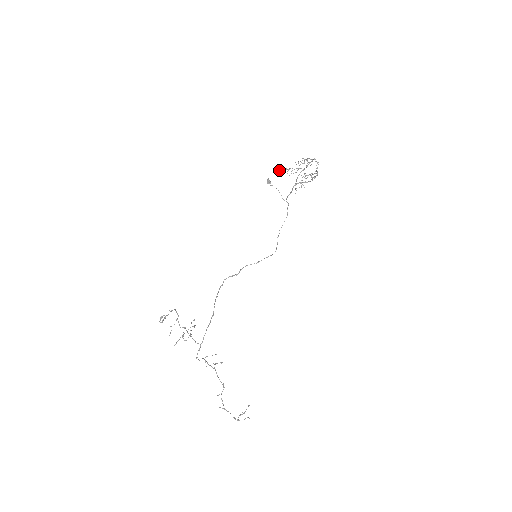
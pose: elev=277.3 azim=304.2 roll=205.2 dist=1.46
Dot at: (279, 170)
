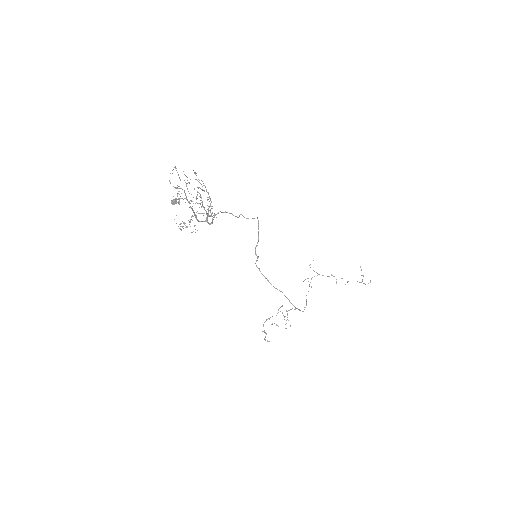
Dot at: occluded
